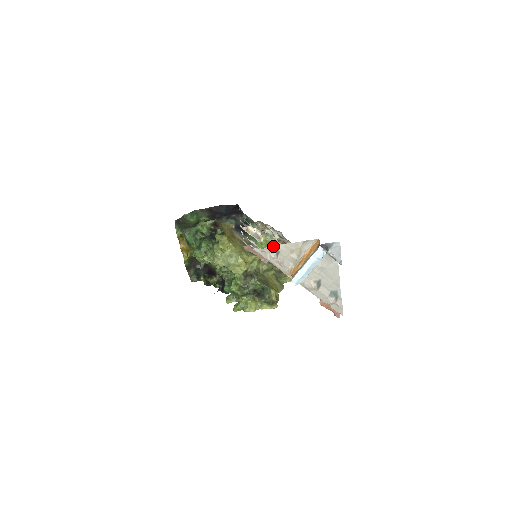
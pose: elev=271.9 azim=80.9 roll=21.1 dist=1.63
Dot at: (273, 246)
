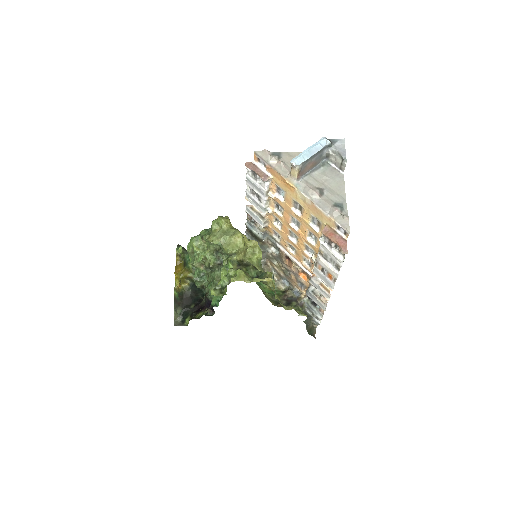
Dot at: (275, 152)
